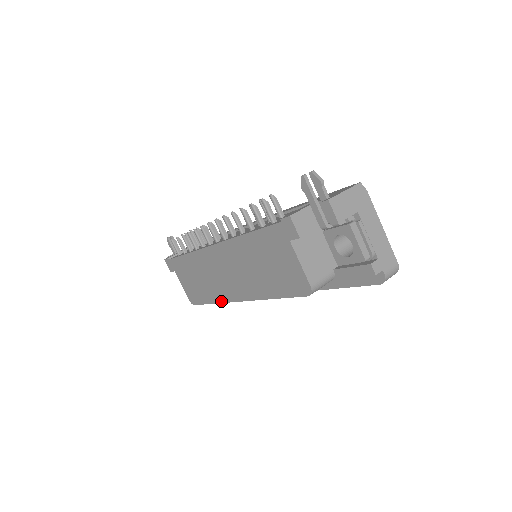
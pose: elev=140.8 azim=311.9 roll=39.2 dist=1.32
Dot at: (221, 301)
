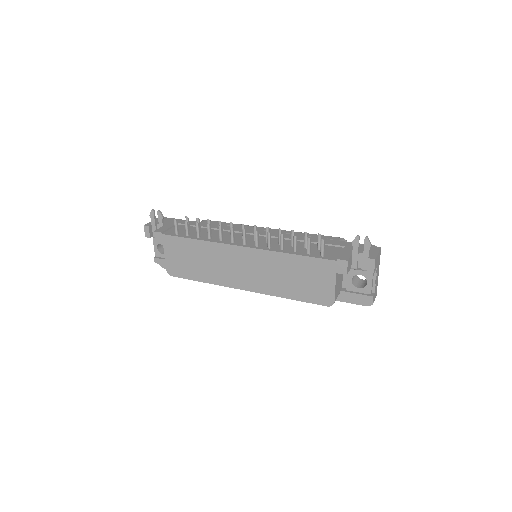
Dot at: (219, 284)
